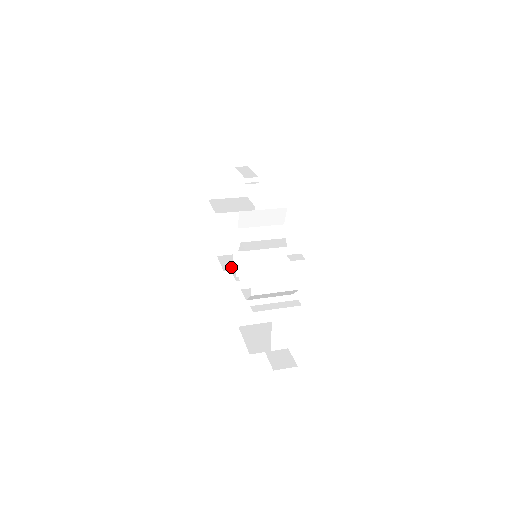
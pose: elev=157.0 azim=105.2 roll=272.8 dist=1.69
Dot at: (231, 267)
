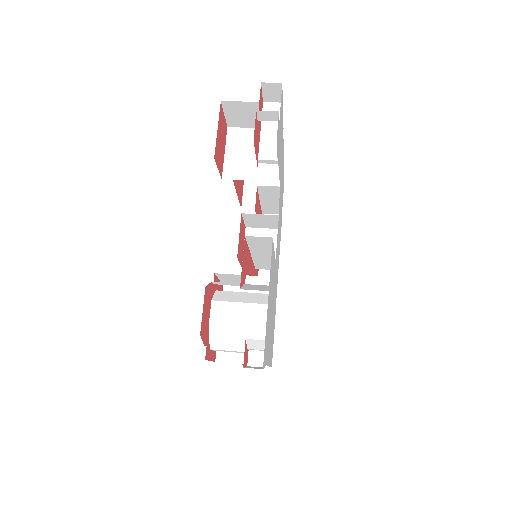
Dot at: (252, 202)
